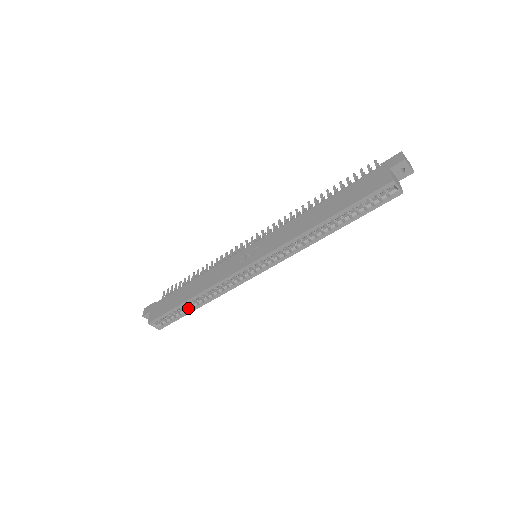
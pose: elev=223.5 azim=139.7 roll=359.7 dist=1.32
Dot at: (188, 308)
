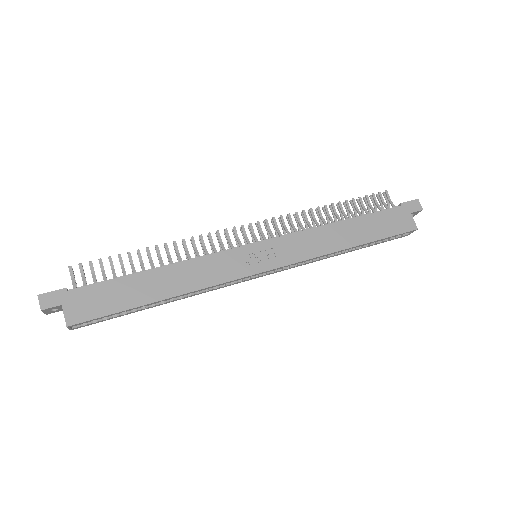
Dot at: occluded
